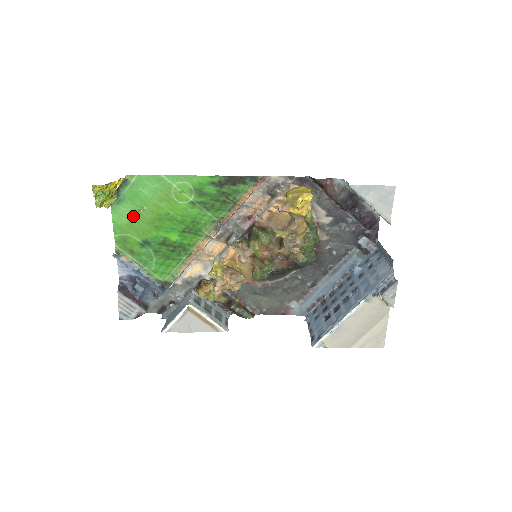
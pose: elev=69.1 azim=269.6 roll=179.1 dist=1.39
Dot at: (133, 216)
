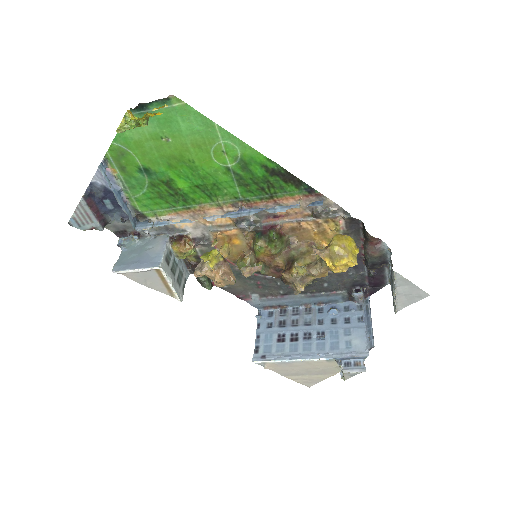
Dot at: (150, 138)
